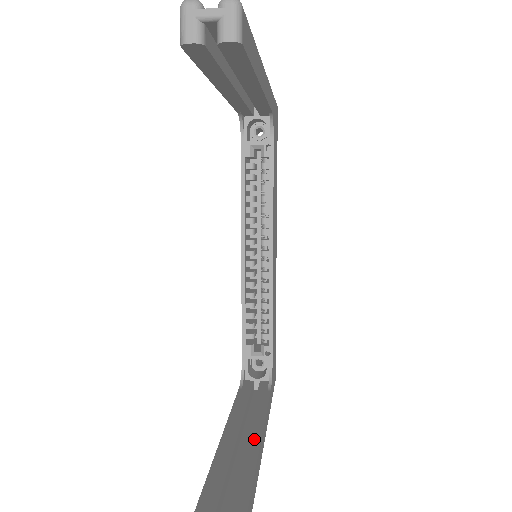
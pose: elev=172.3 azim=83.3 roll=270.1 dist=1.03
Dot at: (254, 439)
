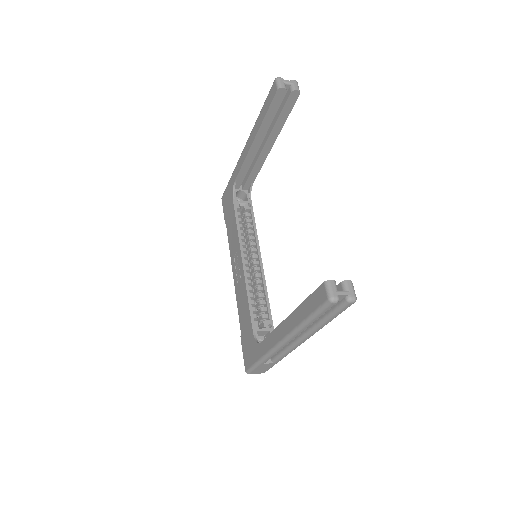
Dot at: occluded
